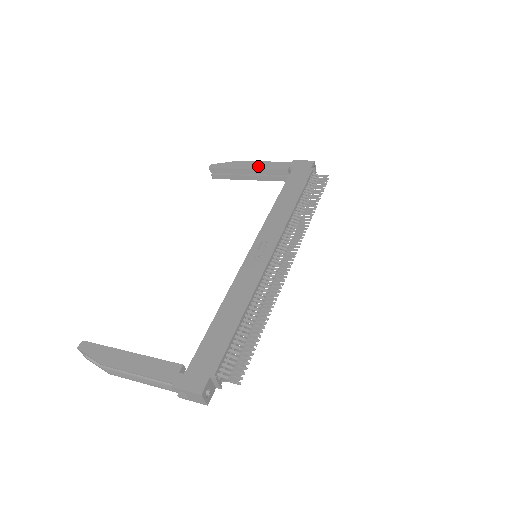
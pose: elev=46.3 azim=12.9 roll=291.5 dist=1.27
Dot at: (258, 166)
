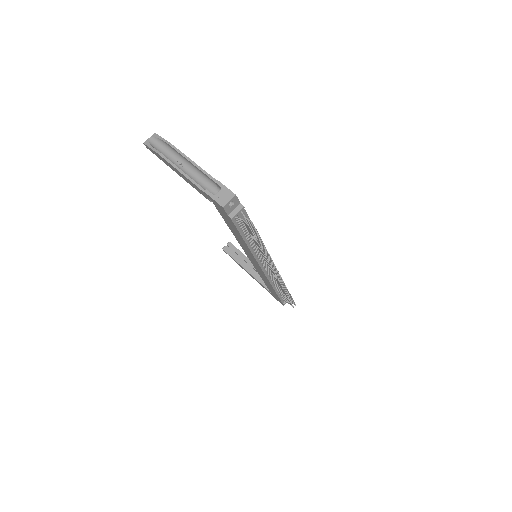
Dot at: occluded
